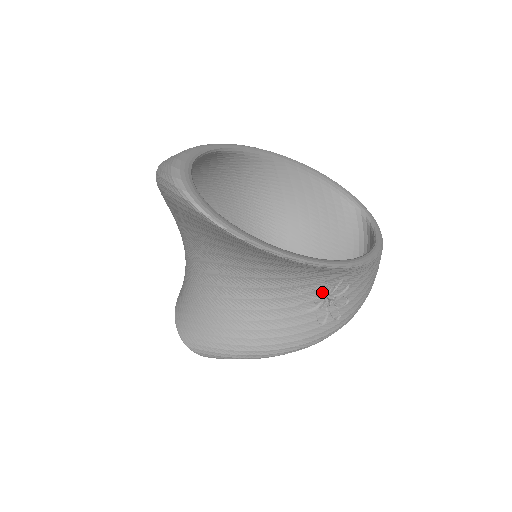
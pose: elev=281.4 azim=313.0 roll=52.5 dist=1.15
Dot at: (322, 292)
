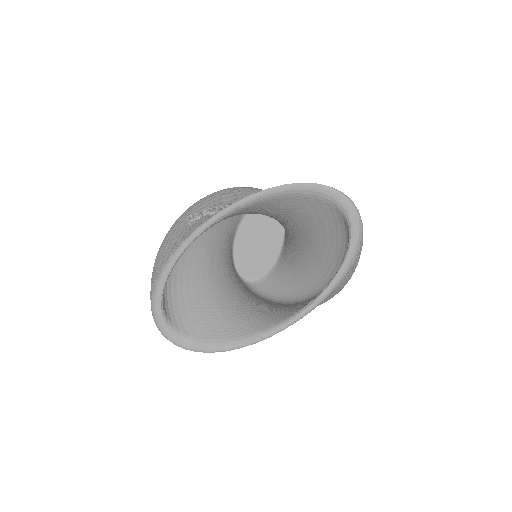
Dot at: occluded
